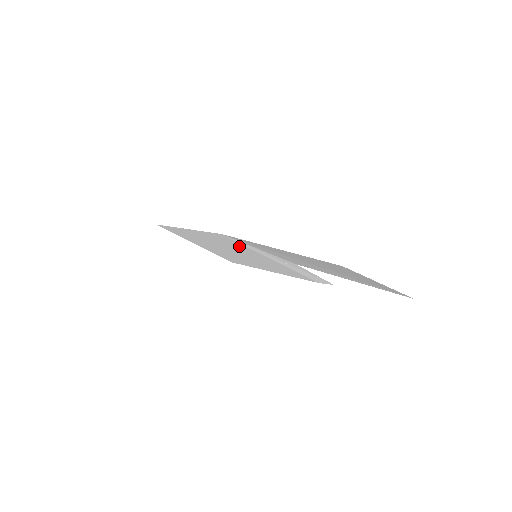
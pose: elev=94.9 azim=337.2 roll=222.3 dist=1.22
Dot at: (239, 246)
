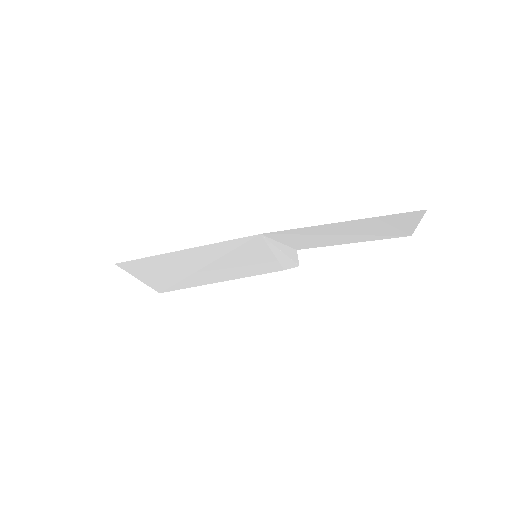
Dot at: (251, 248)
